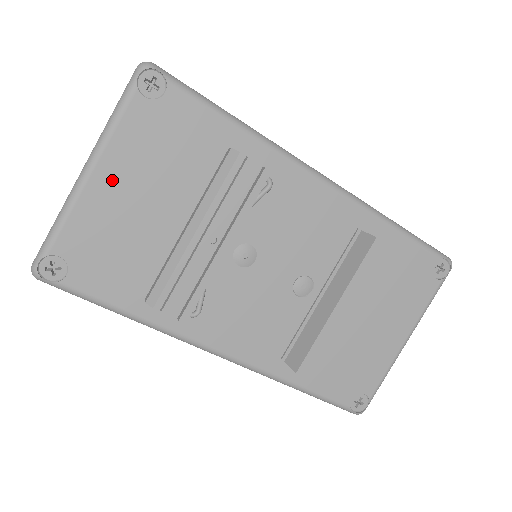
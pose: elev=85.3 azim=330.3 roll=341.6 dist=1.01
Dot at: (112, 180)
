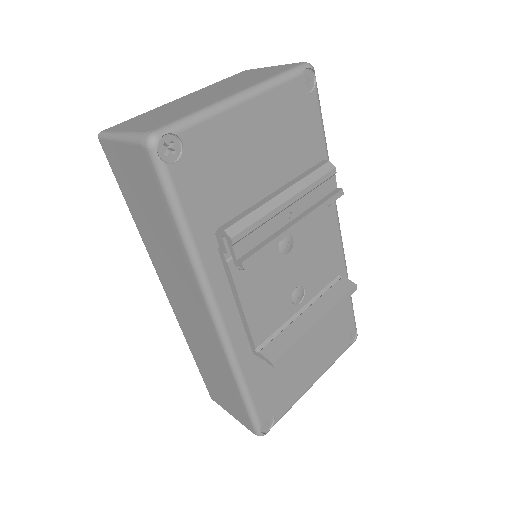
Dot at: (252, 119)
